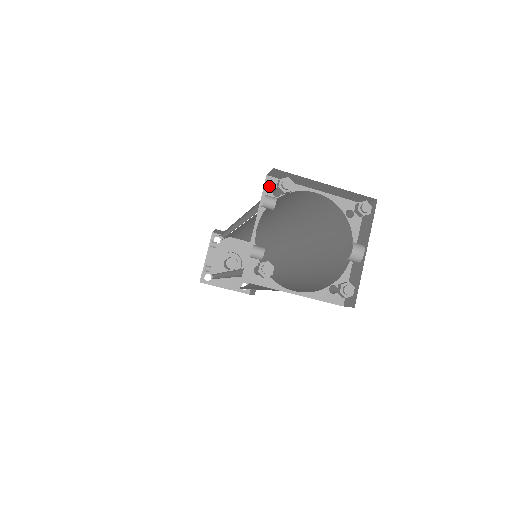
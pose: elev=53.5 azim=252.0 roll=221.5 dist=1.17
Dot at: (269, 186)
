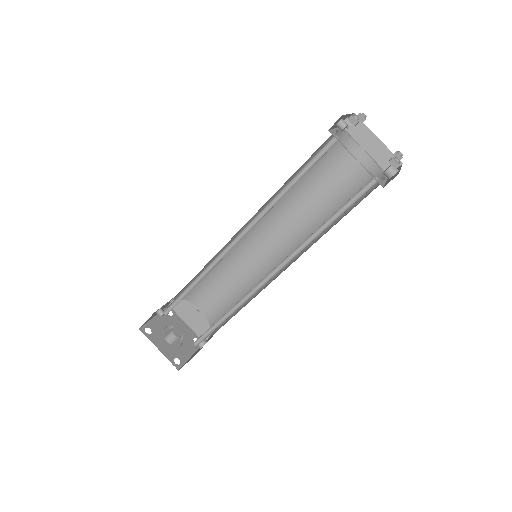
Dot at: occluded
